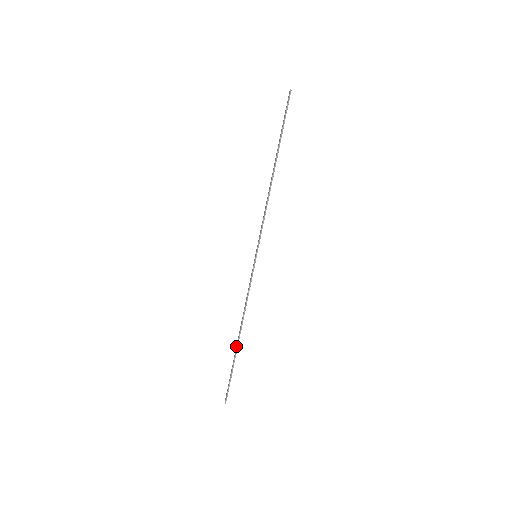
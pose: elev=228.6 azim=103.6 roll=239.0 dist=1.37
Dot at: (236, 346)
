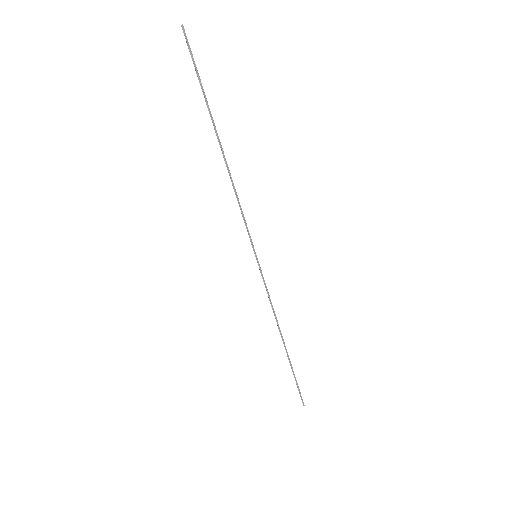
Dot at: occluded
